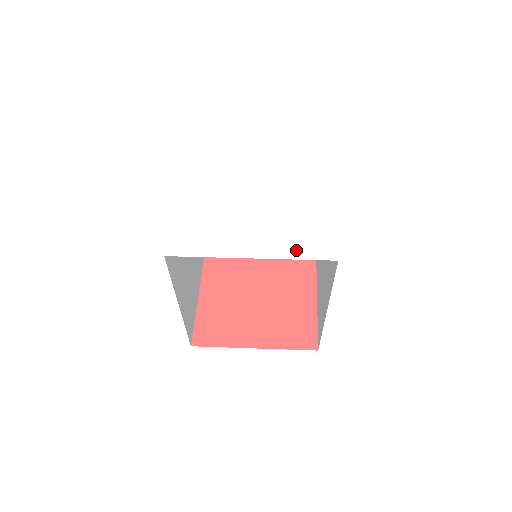
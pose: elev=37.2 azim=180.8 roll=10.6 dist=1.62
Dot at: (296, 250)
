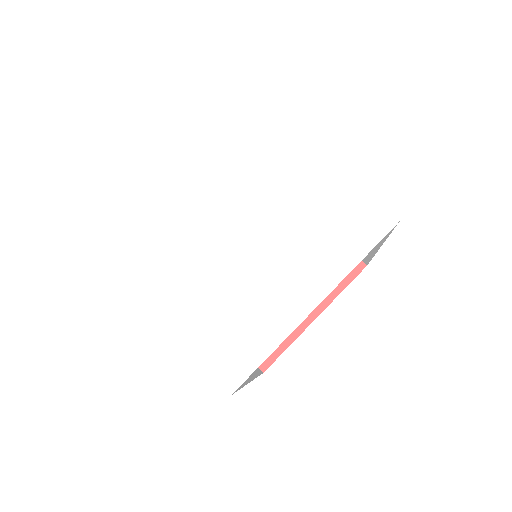
Dot at: (348, 251)
